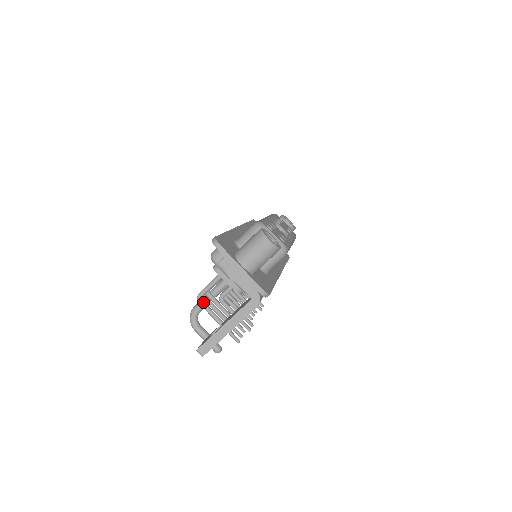
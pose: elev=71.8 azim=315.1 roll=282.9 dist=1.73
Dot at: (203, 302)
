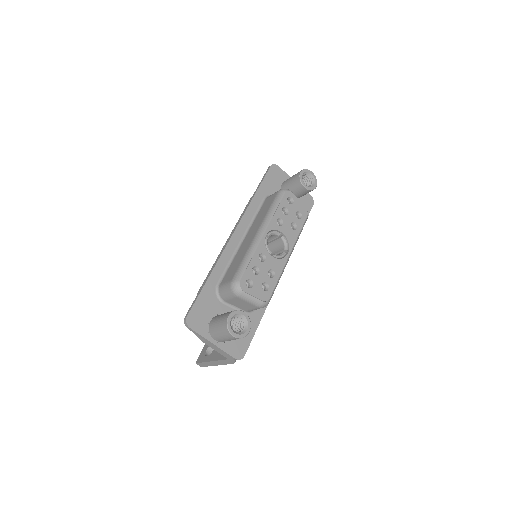
Dot at: occluded
